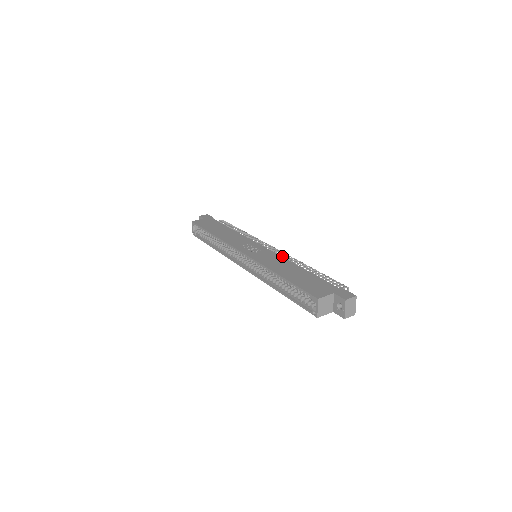
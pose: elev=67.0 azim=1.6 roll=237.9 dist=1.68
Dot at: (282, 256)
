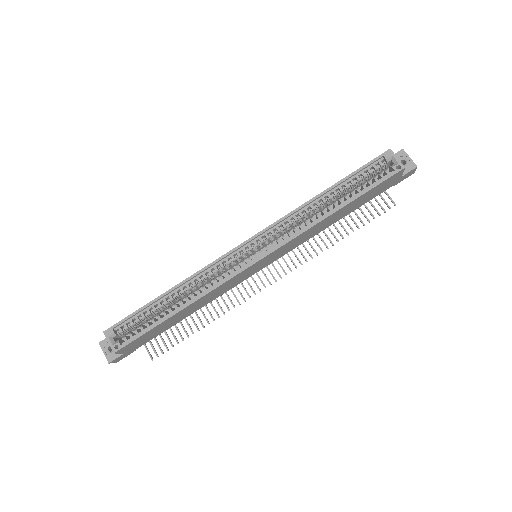
Dot at: occluded
